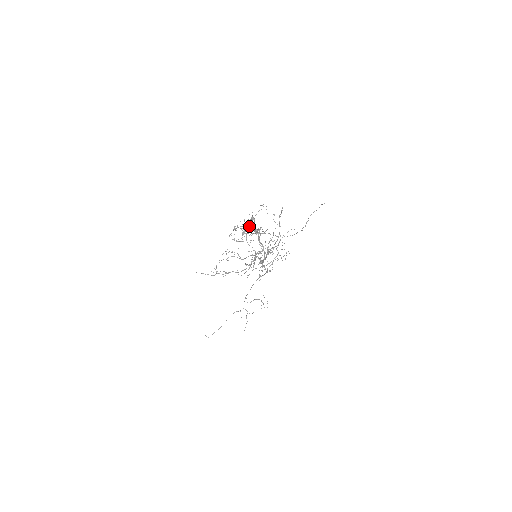
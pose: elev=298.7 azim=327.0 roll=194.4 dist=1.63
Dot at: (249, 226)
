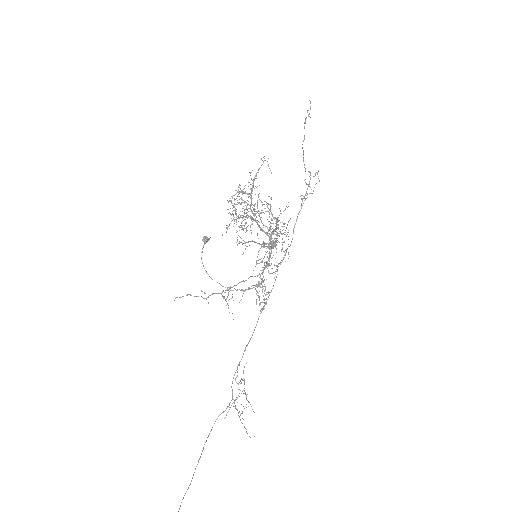
Dot at: occluded
